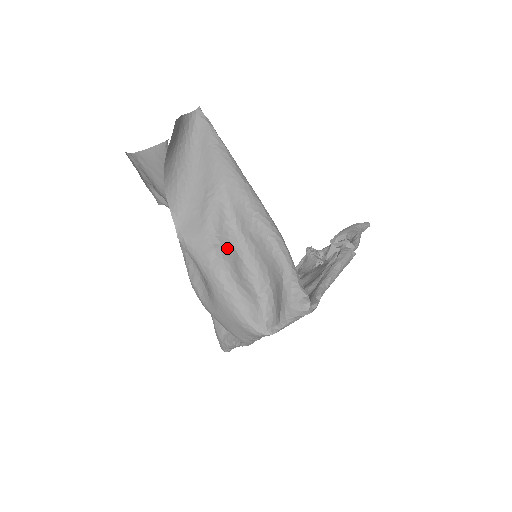
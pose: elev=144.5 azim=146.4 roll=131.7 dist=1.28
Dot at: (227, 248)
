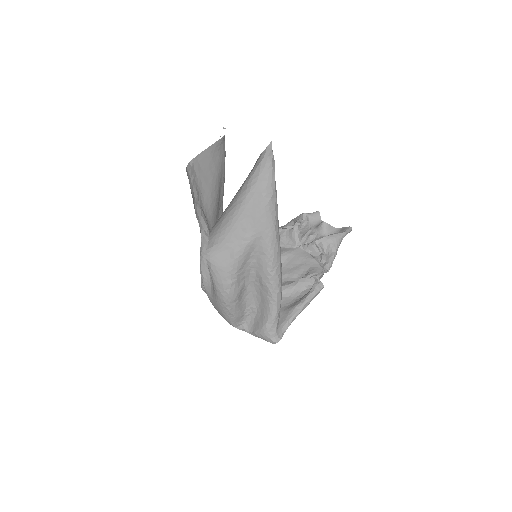
Dot at: (240, 281)
